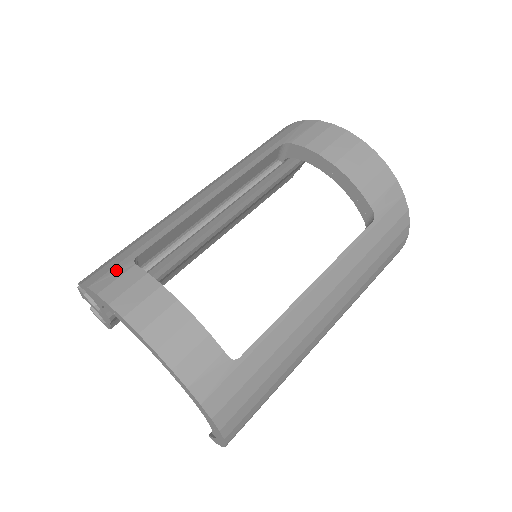
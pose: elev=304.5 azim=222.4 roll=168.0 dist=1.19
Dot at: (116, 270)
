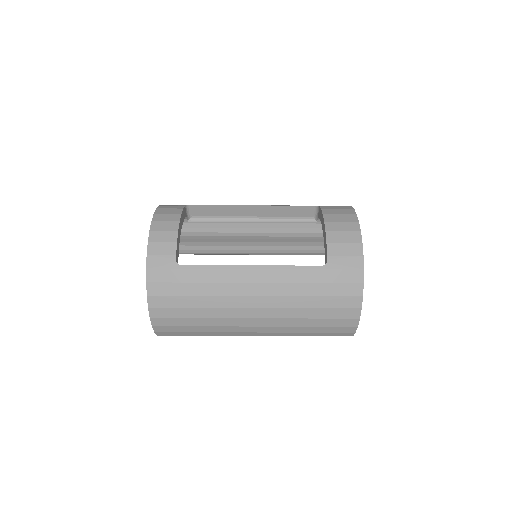
Dot at: (177, 205)
